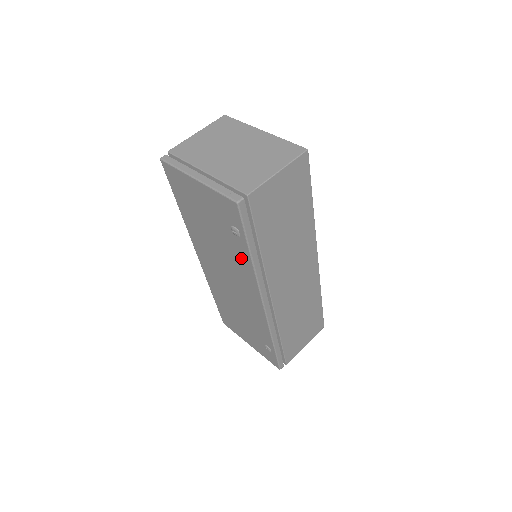
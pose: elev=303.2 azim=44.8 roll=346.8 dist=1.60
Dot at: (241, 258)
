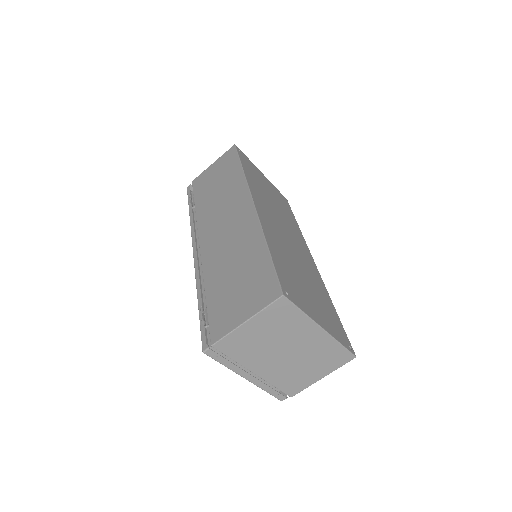
Dot at: occluded
